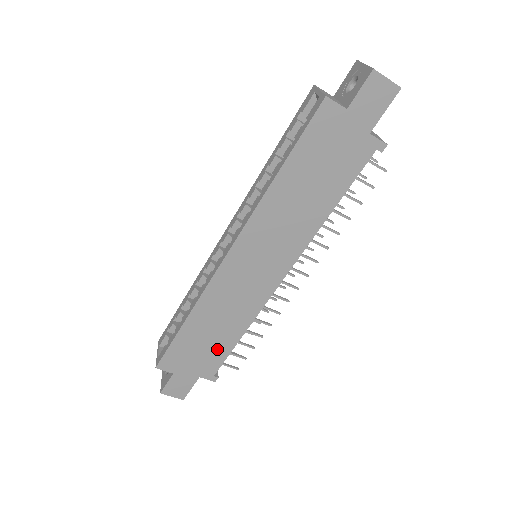
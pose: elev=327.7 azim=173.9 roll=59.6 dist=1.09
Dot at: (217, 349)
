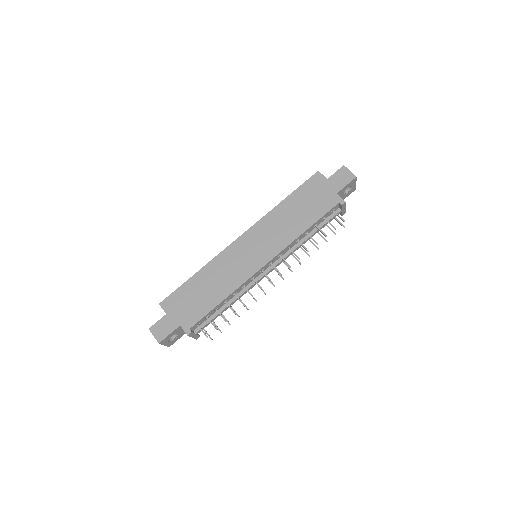
Dot at: (203, 305)
